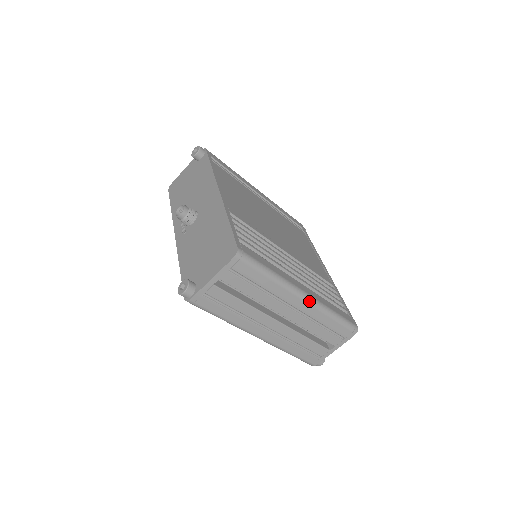
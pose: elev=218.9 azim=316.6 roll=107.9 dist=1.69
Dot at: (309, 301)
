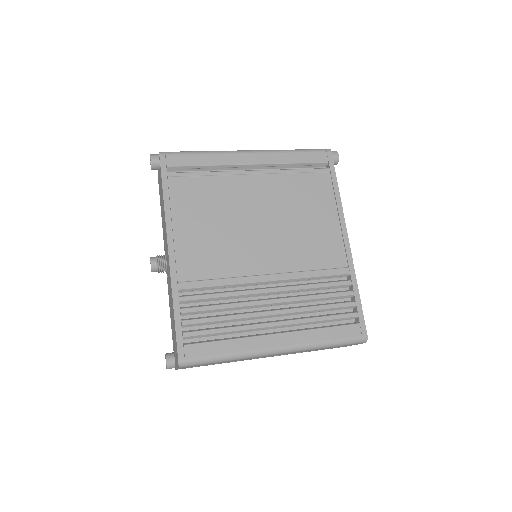
Dot at: (286, 352)
